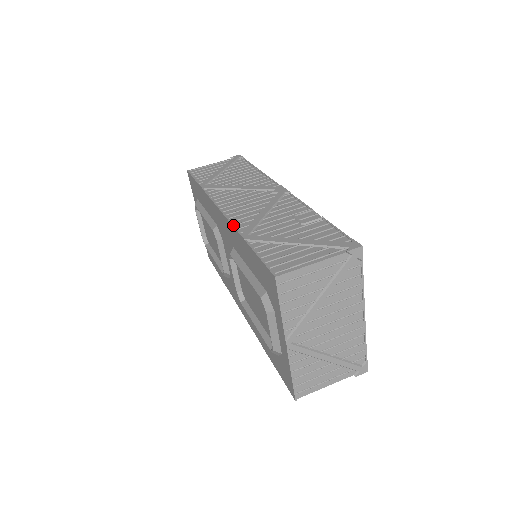
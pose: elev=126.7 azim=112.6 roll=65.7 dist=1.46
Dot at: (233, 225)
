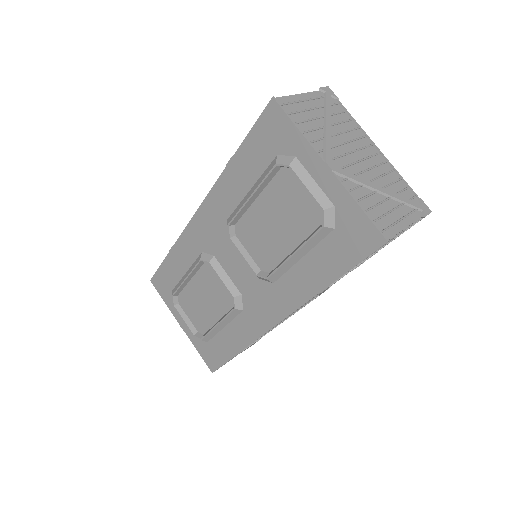
Dot at: (215, 182)
